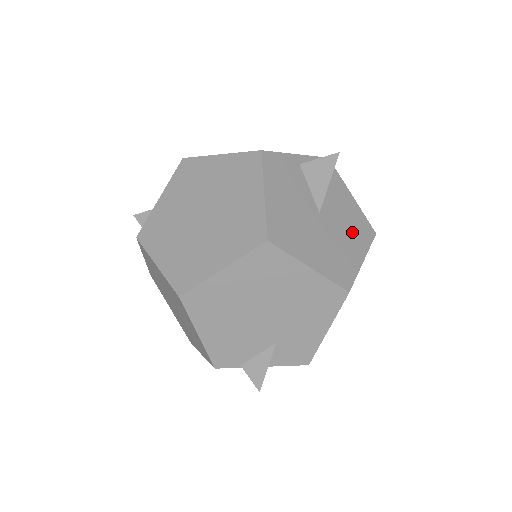
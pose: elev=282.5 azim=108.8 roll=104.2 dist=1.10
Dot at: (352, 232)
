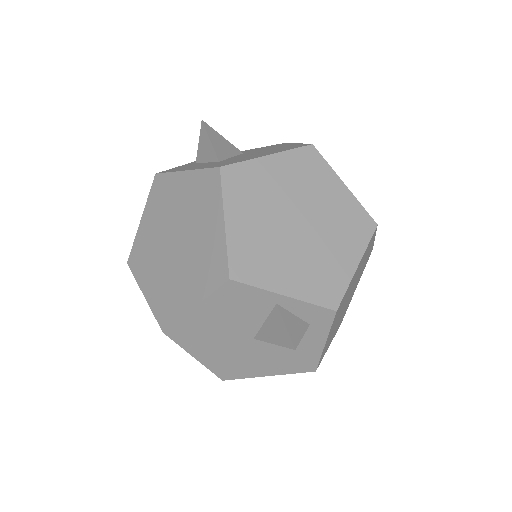
Dot at: (281, 360)
